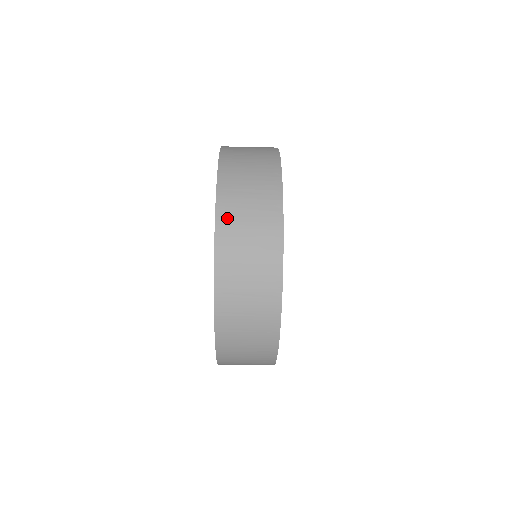
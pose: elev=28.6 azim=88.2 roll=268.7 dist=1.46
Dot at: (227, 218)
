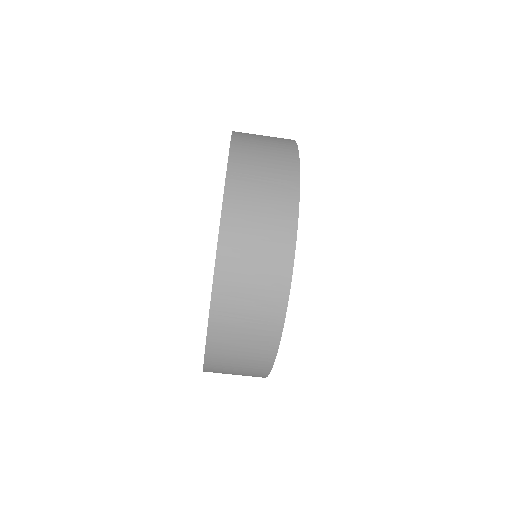
Dot at: (240, 170)
